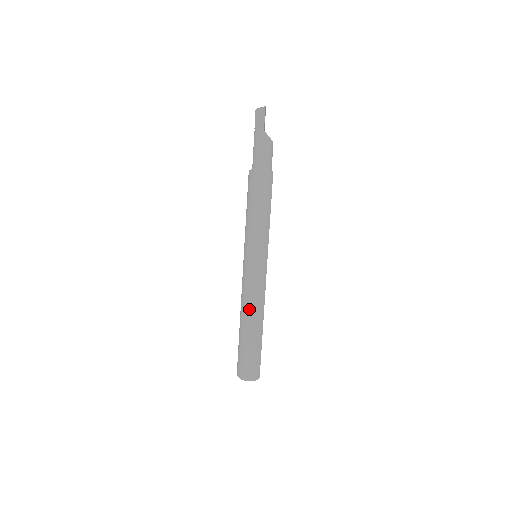
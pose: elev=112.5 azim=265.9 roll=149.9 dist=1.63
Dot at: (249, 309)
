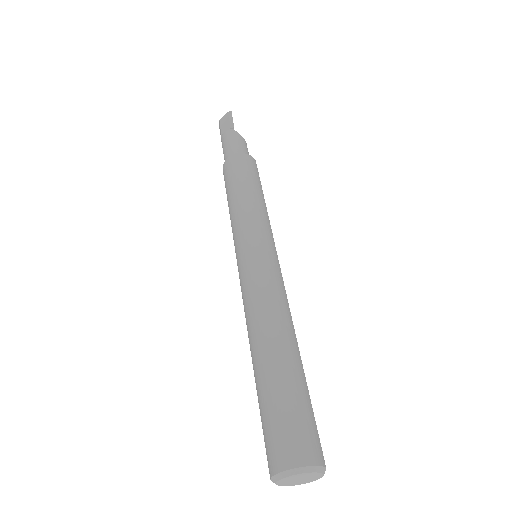
Dot at: (267, 317)
